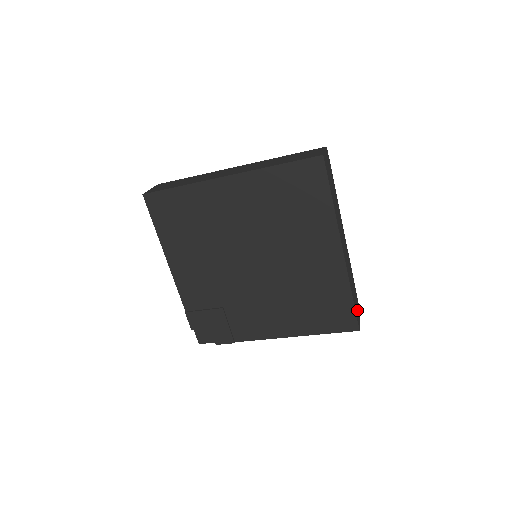
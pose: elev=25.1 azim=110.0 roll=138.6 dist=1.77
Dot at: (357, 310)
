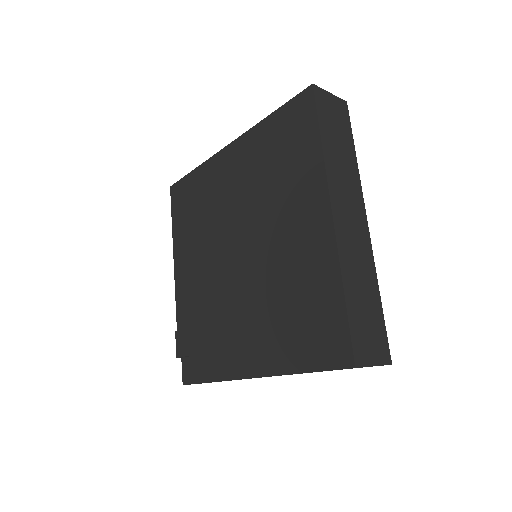
Dot at: (367, 340)
